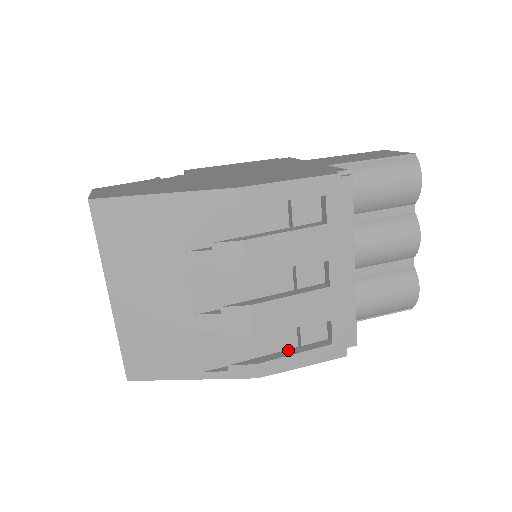
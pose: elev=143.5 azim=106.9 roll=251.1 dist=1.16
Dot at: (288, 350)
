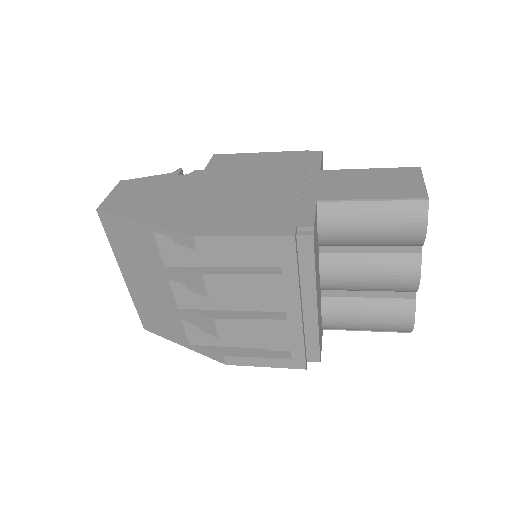
Dot at: (255, 351)
